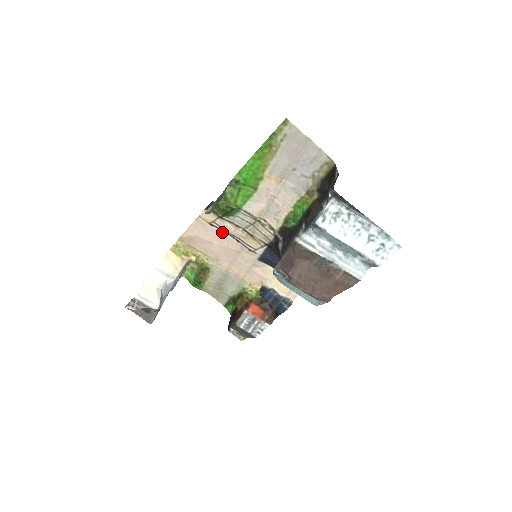
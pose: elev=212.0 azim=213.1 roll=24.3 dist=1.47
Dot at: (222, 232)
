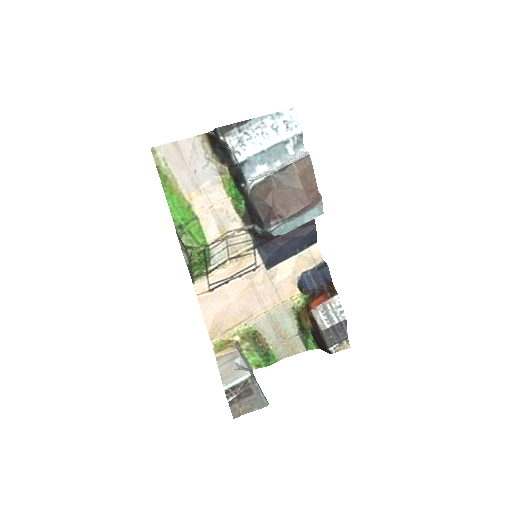
Dot at: (224, 286)
